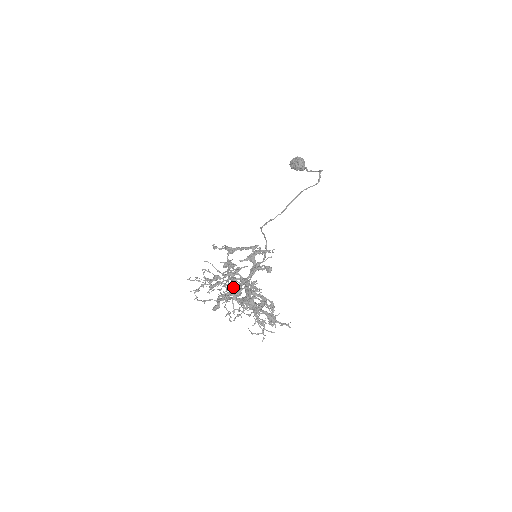
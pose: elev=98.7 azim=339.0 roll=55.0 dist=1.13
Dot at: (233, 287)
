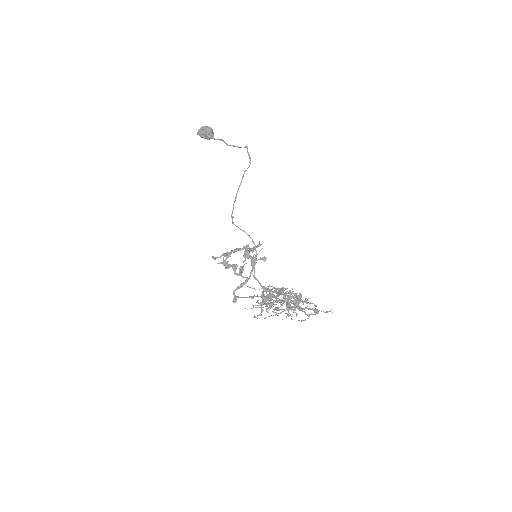
Dot at: (283, 302)
